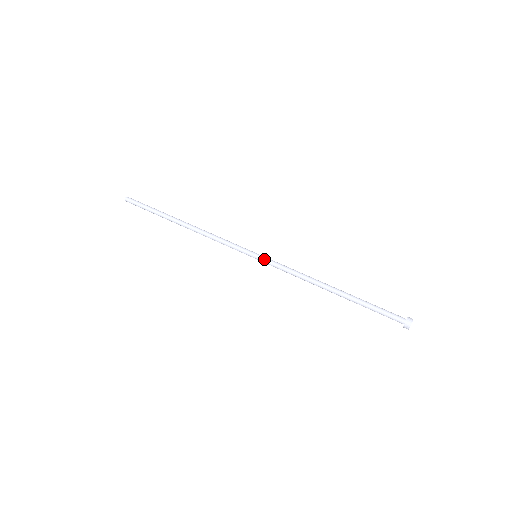
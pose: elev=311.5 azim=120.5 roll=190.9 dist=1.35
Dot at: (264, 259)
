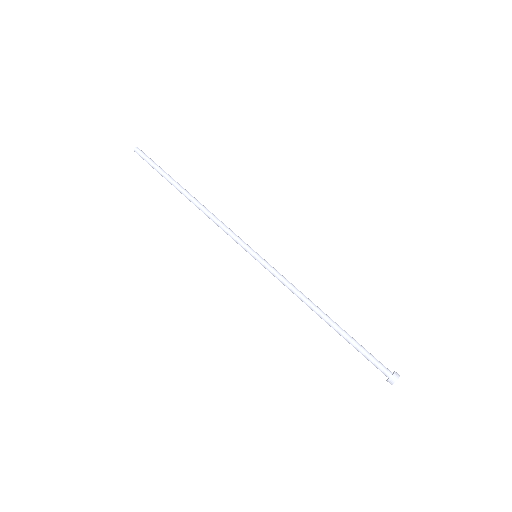
Dot at: (263, 262)
